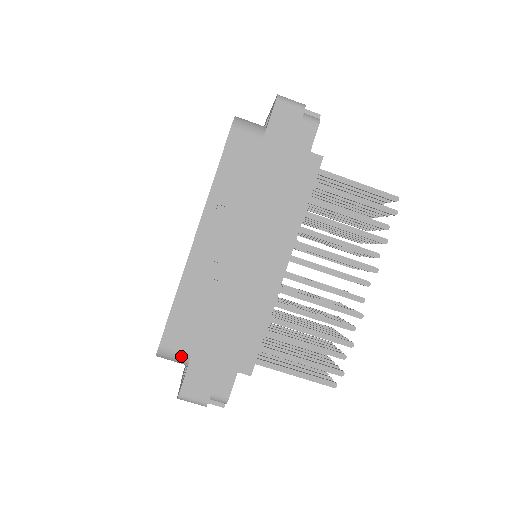
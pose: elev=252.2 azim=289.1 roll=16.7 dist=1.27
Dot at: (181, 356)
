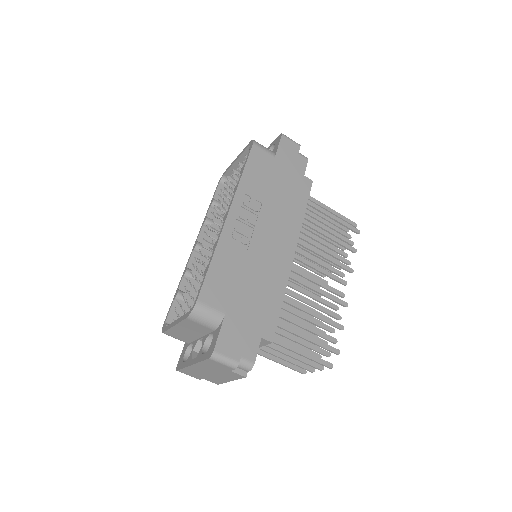
Dot at: (215, 314)
